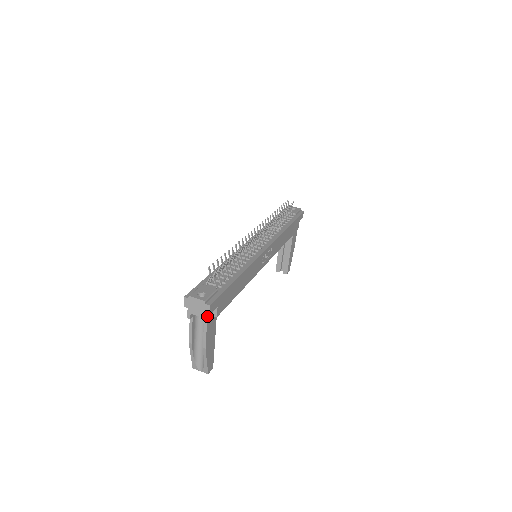
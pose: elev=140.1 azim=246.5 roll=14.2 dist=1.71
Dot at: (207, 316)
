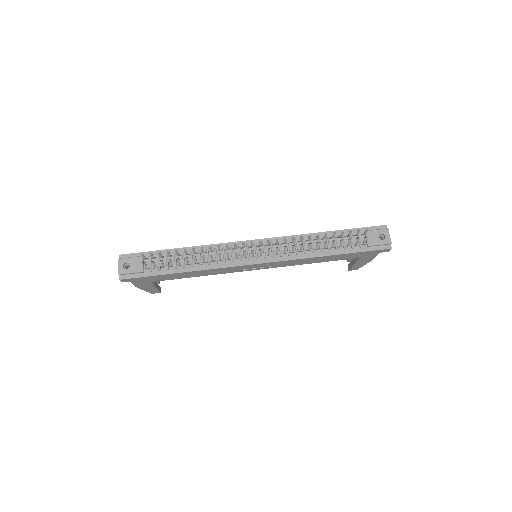
Dot at: occluded
